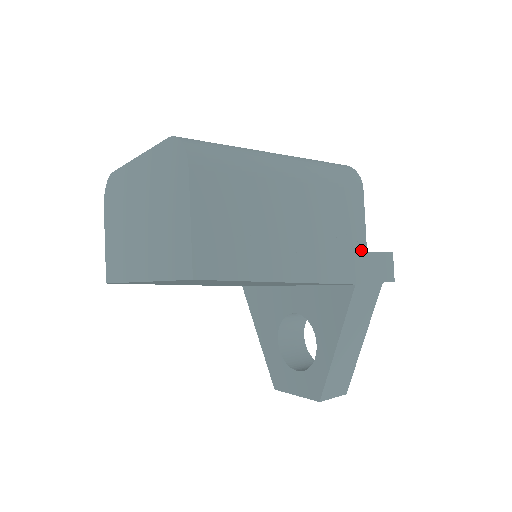
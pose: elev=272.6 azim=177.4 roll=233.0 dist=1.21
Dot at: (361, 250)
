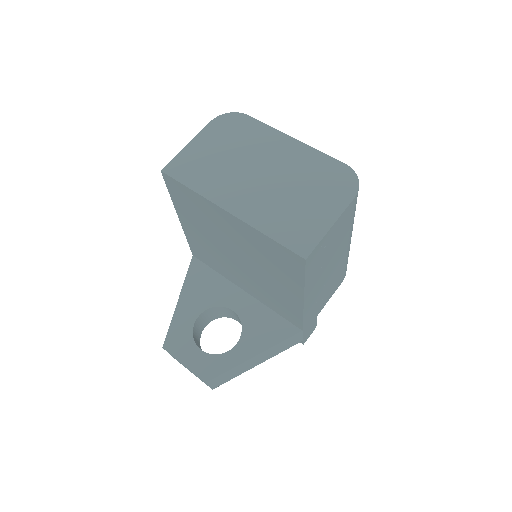
Dot at: (317, 313)
